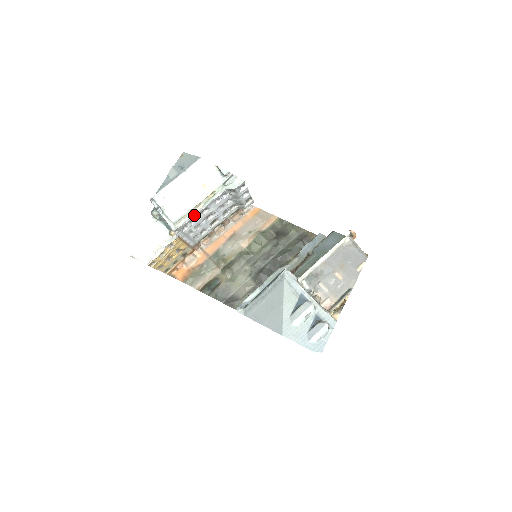
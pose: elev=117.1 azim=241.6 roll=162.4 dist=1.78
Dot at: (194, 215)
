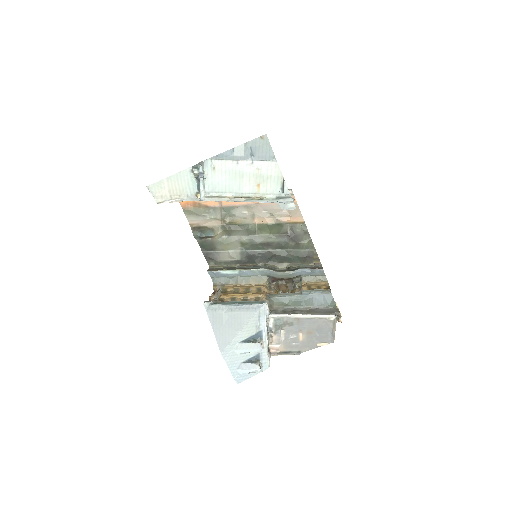
Dot at: (229, 201)
